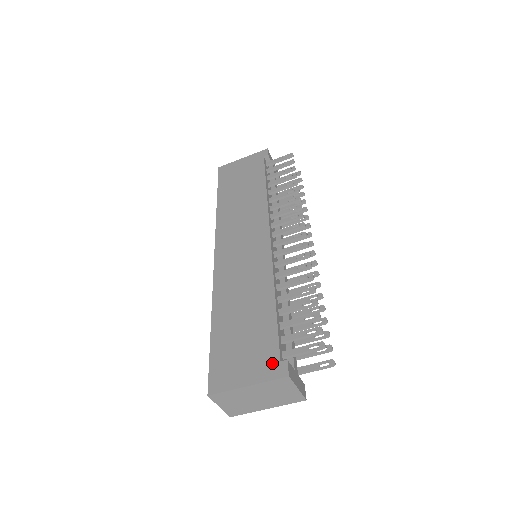
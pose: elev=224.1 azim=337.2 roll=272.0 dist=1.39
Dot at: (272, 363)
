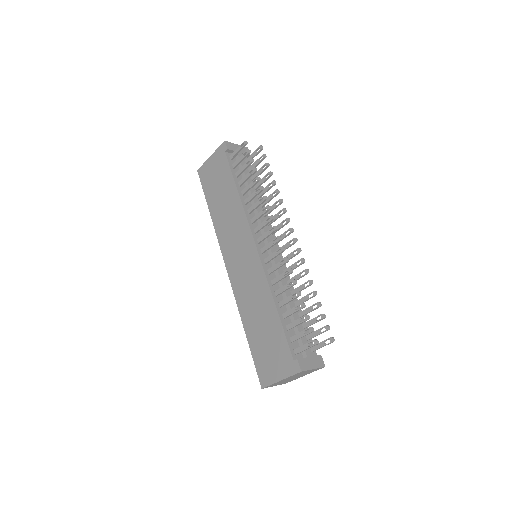
Dot at: (289, 362)
